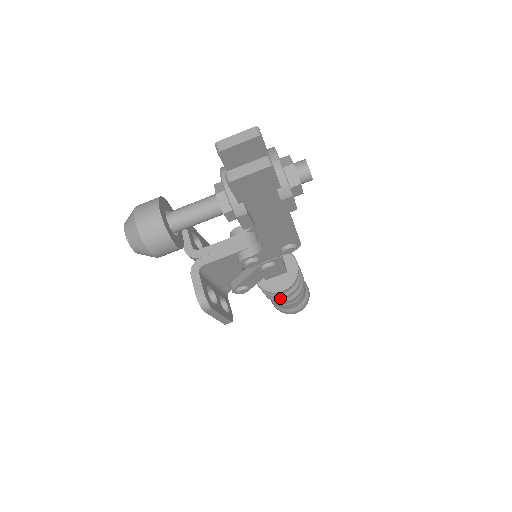
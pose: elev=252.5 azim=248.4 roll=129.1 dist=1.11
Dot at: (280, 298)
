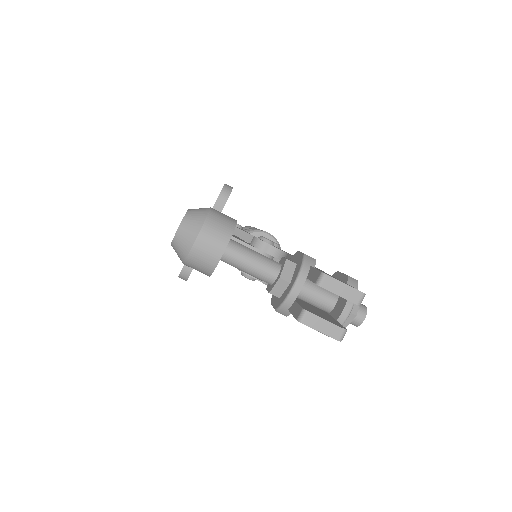
Dot at: occluded
